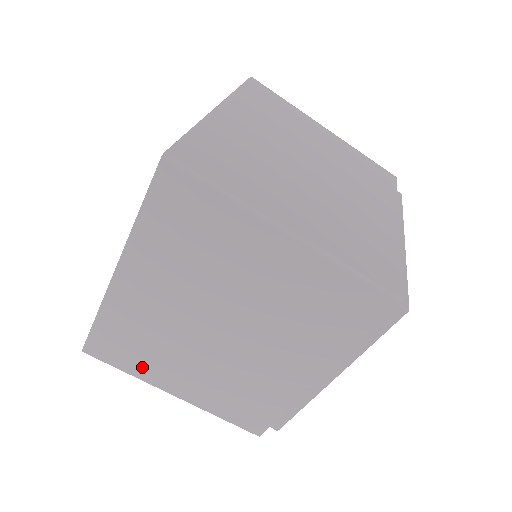
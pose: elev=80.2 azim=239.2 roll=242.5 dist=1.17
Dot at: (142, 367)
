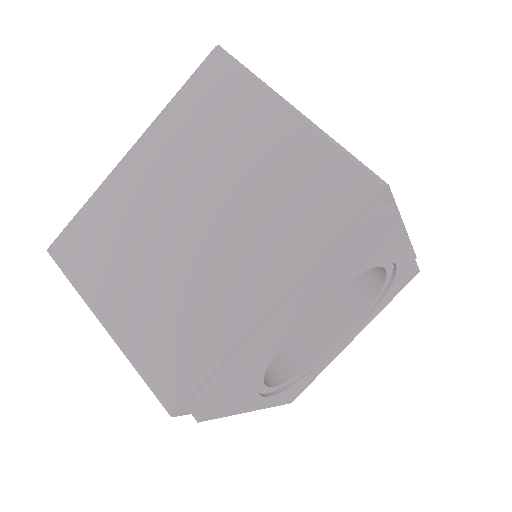
Dot at: (93, 275)
